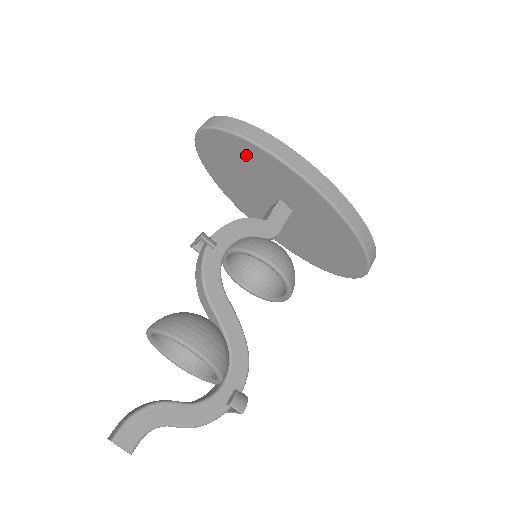
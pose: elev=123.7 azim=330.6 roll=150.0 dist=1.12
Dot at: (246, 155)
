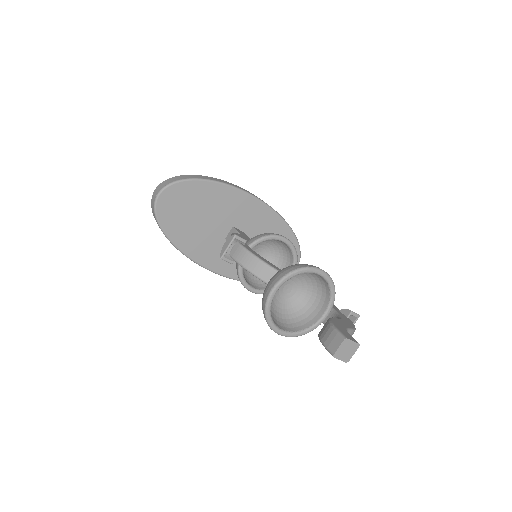
Dot at: (205, 196)
